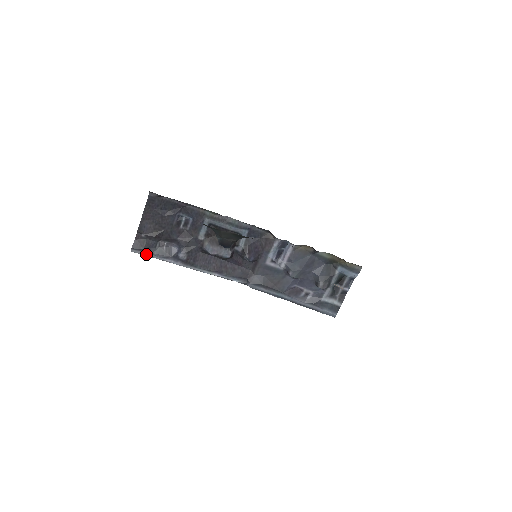
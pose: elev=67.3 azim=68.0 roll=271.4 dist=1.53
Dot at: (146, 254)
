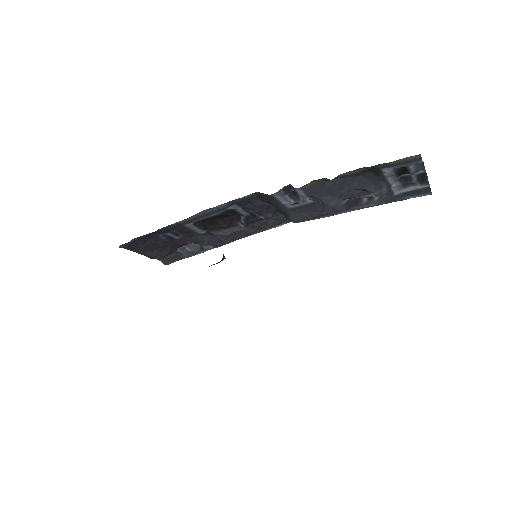
Dot at: (181, 259)
